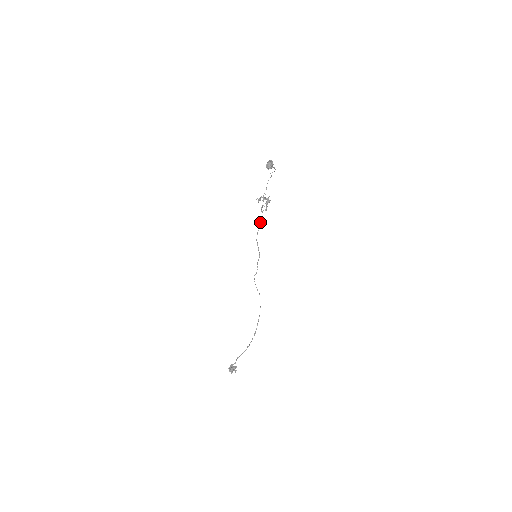
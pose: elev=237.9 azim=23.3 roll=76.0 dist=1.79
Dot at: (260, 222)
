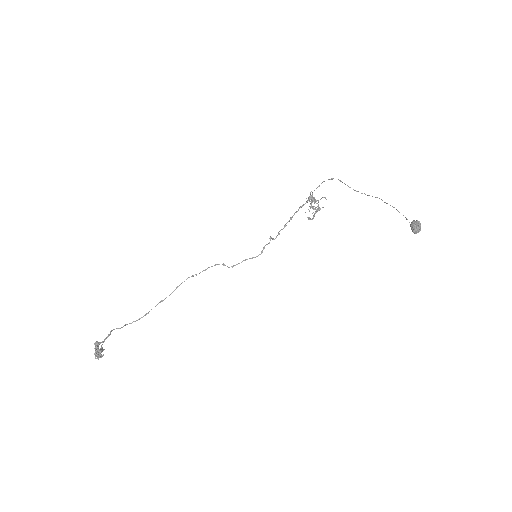
Dot at: (289, 221)
